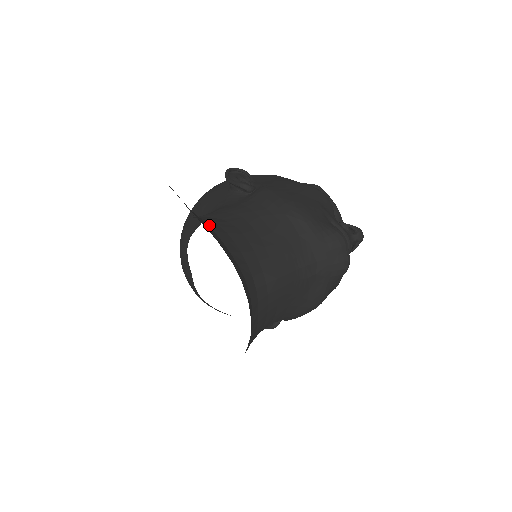
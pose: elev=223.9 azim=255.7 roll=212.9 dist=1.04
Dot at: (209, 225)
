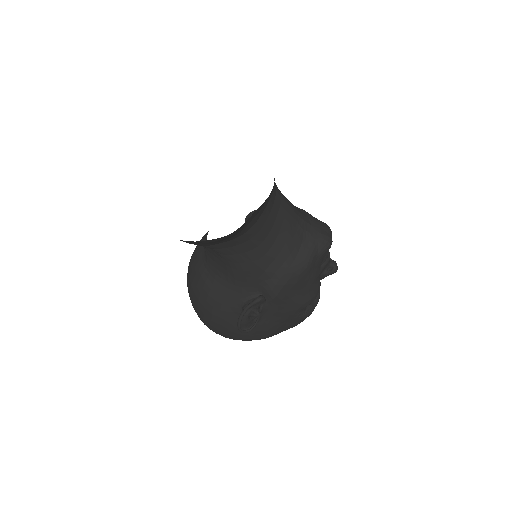
Dot at: occluded
